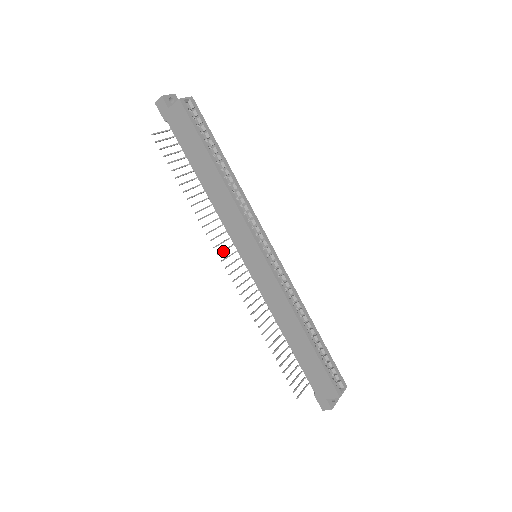
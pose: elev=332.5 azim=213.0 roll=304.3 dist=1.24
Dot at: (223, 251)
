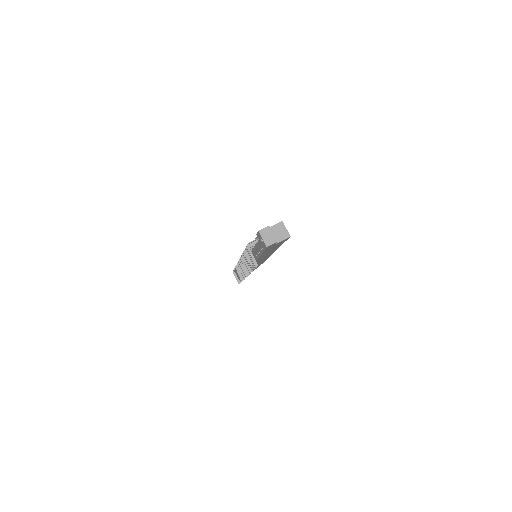
Dot at: occluded
